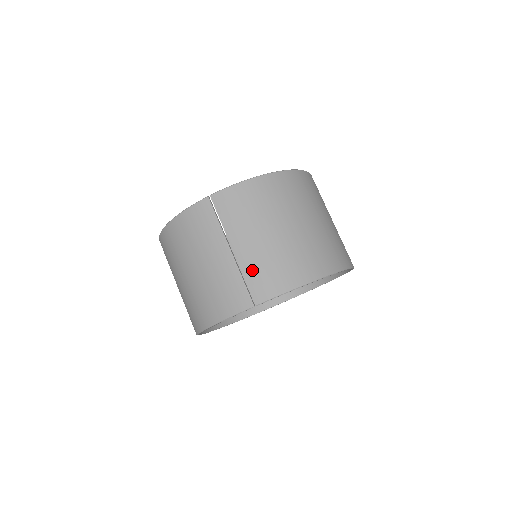
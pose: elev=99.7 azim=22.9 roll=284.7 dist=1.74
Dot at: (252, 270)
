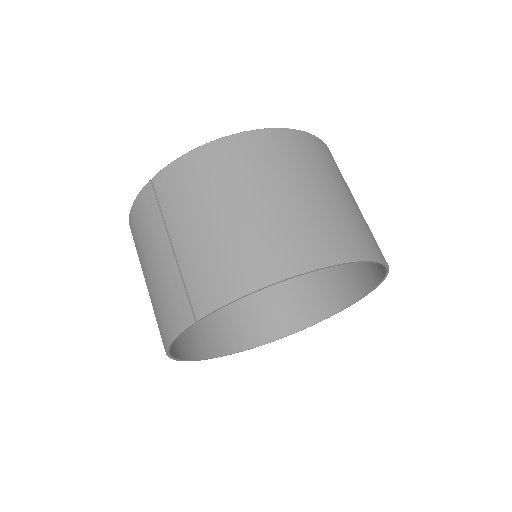
Dot at: (192, 271)
